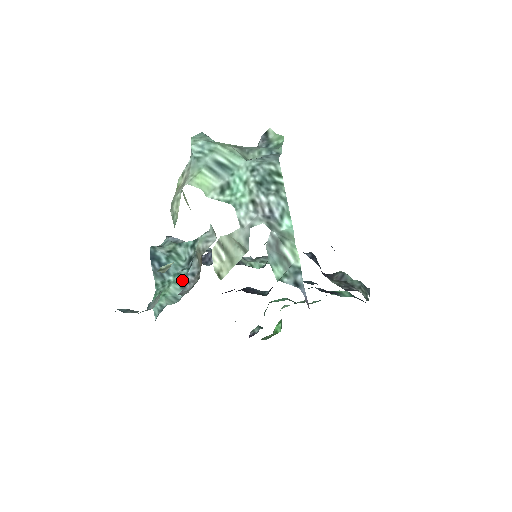
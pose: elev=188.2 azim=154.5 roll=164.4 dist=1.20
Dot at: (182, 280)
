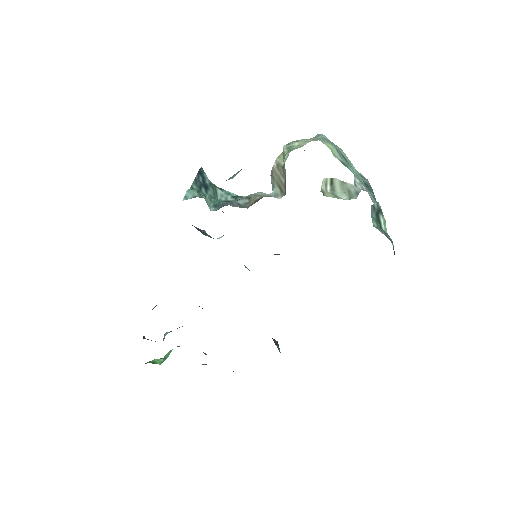
Dot at: (219, 203)
